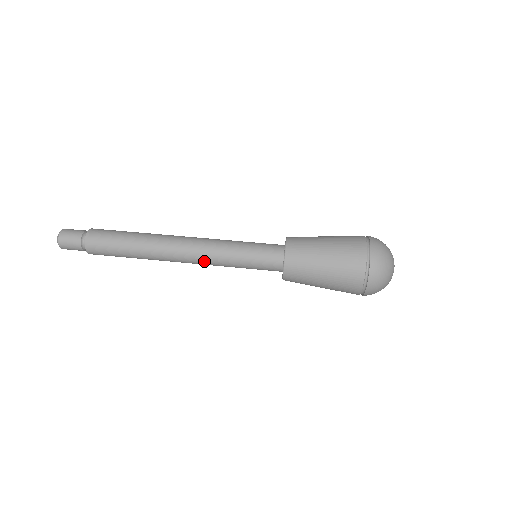
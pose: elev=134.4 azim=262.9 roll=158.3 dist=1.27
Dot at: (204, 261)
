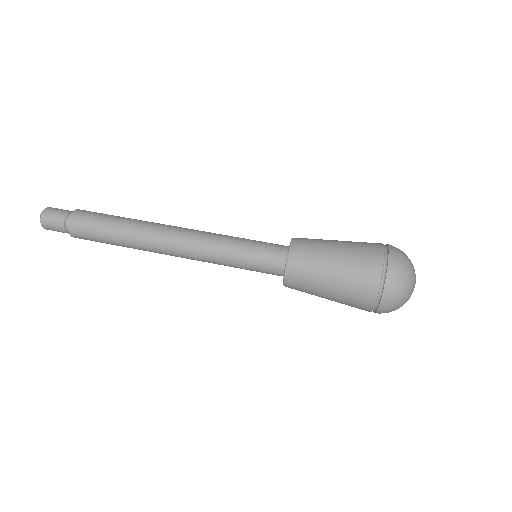
Dot at: (197, 258)
